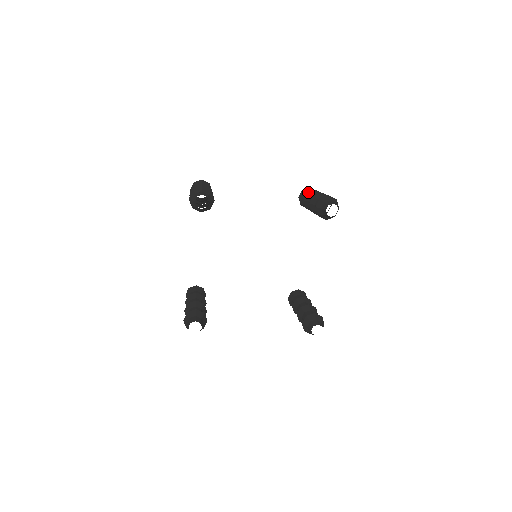
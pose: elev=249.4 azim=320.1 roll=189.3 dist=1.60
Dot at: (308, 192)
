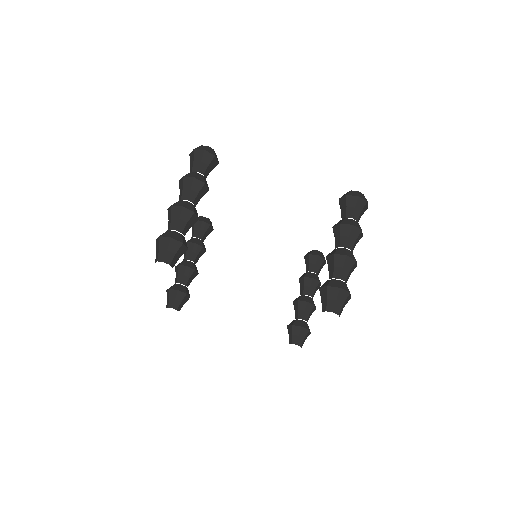
Dot at: (341, 224)
